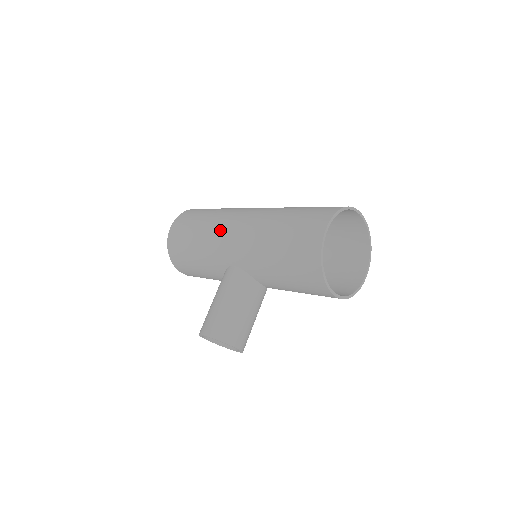
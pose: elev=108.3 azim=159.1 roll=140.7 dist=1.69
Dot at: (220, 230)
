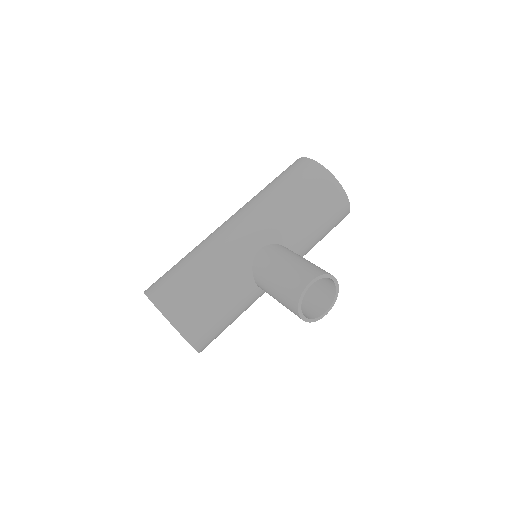
Dot at: (220, 239)
